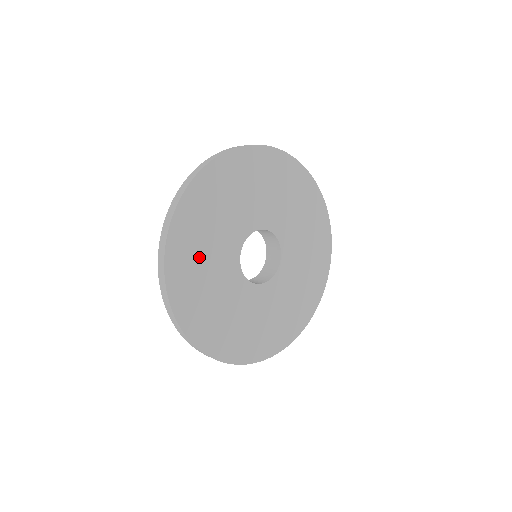
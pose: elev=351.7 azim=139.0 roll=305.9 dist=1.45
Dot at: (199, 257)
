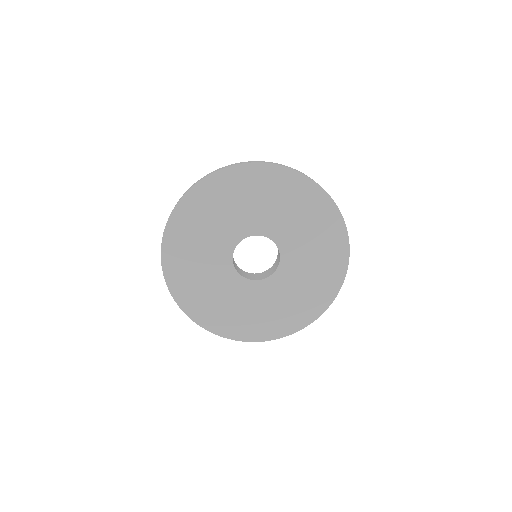
Dot at: (210, 214)
